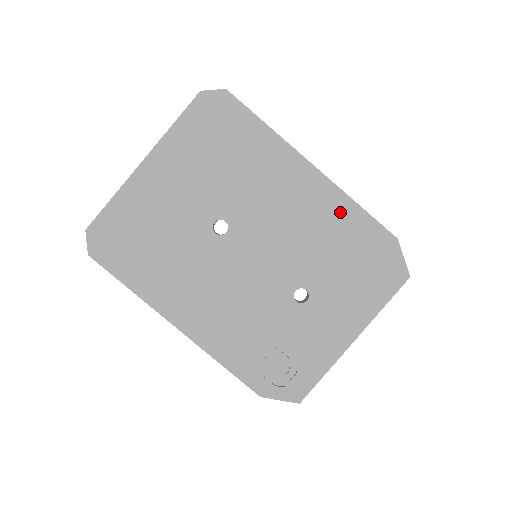
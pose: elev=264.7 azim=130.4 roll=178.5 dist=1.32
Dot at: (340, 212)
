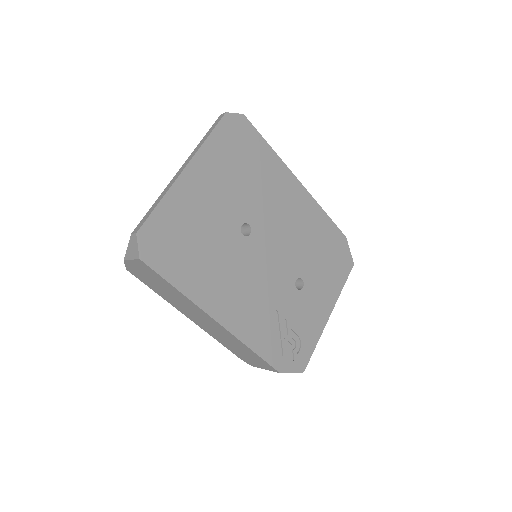
Dot at: (316, 218)
